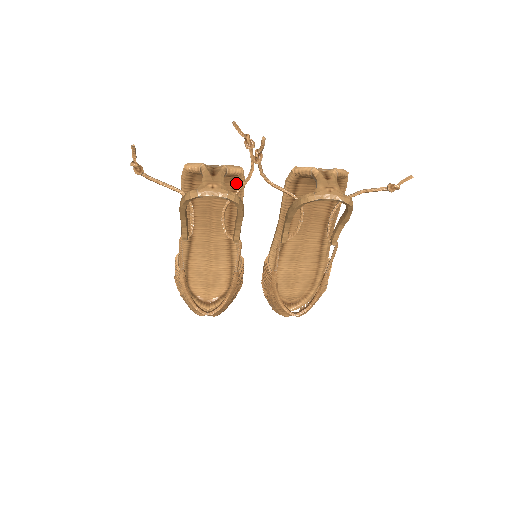
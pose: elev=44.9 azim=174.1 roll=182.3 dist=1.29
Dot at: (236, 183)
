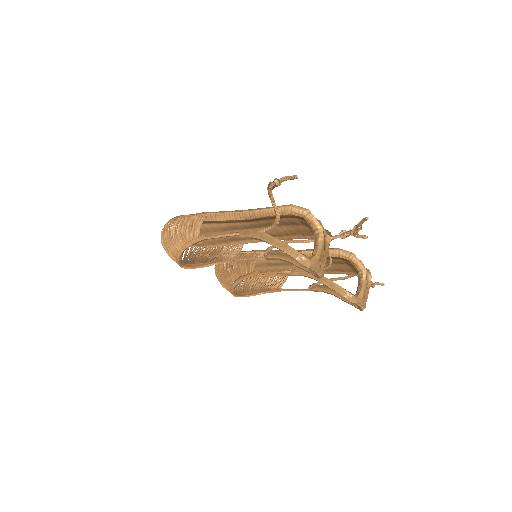
Dot at: occluded
